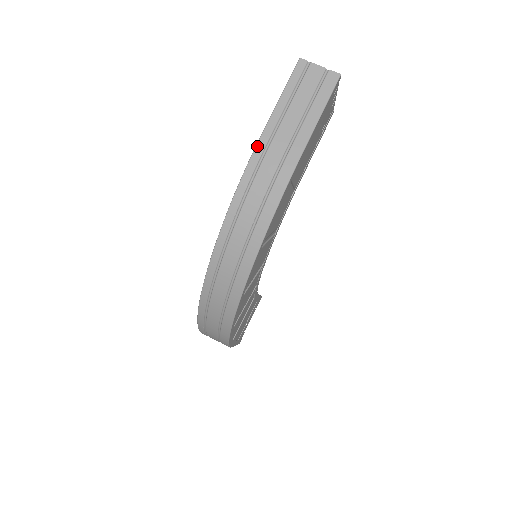
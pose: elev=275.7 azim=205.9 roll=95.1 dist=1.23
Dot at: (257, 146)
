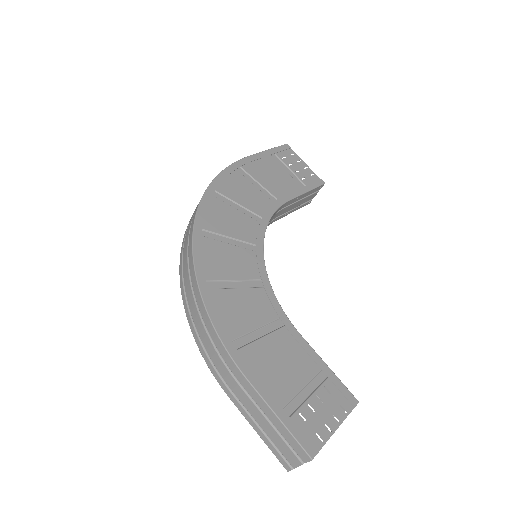
Dot at: occluded
